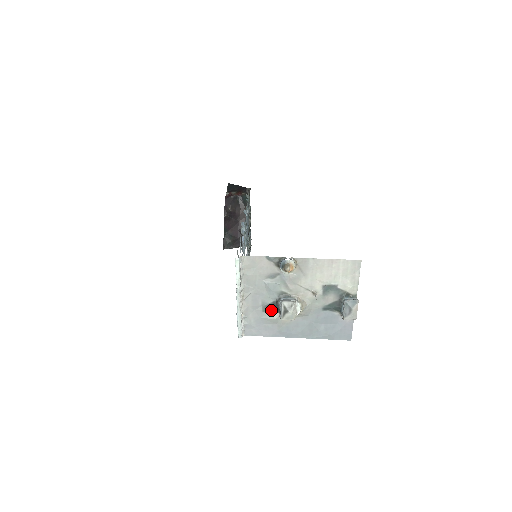
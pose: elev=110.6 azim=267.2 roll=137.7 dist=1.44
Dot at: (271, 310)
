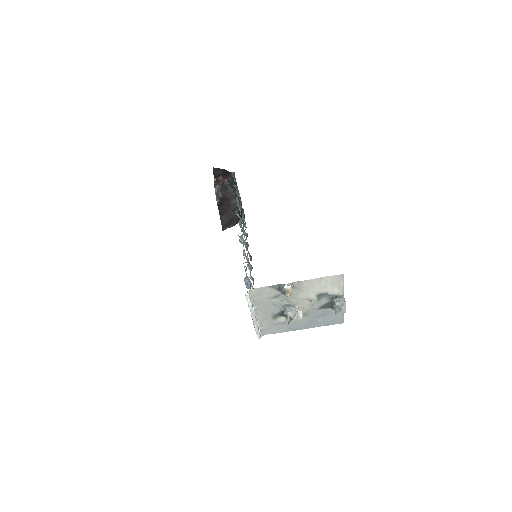
Dot at: (279, 317)
